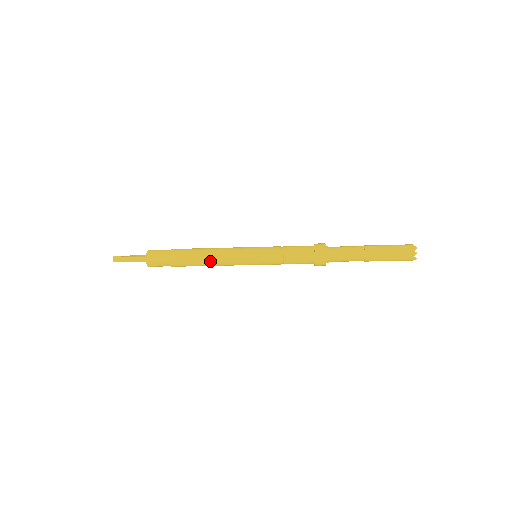
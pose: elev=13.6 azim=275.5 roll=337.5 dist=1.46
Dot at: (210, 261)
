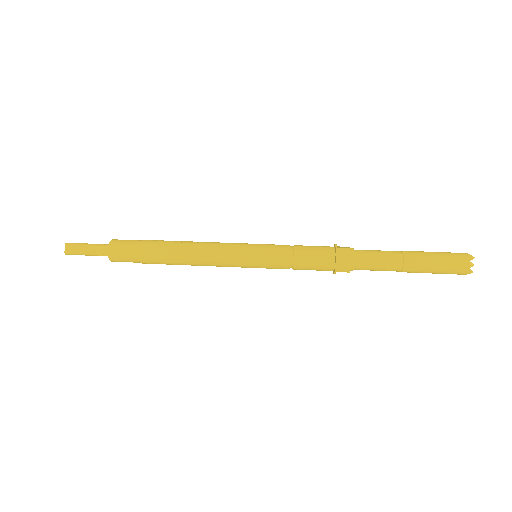
Dot at: occluded
